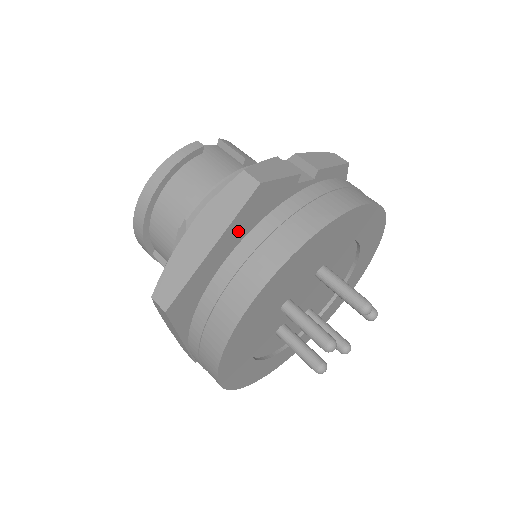
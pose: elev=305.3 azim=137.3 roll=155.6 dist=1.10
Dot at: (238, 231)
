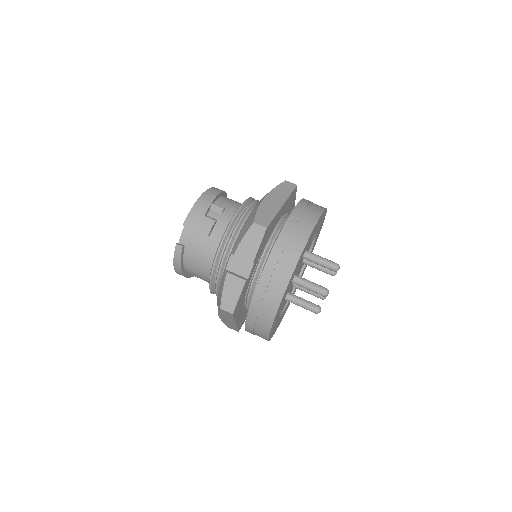
Dot at: (240, 310)
